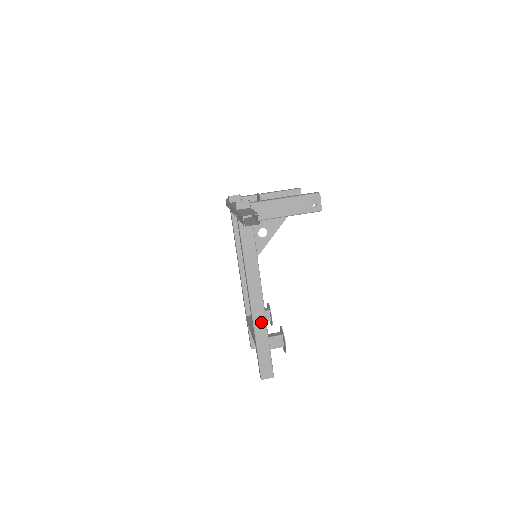
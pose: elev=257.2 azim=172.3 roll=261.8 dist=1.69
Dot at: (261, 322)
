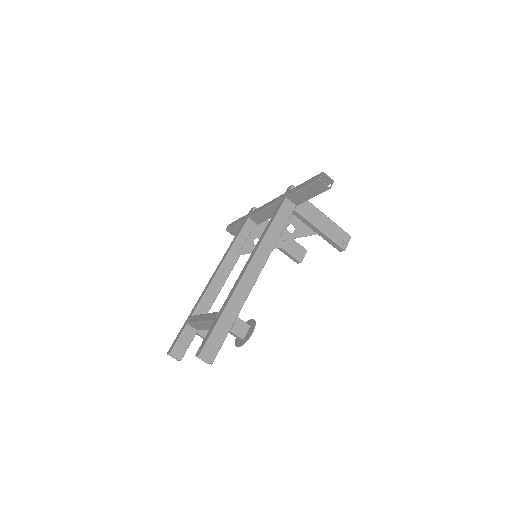
Dot at: (242, 296)
